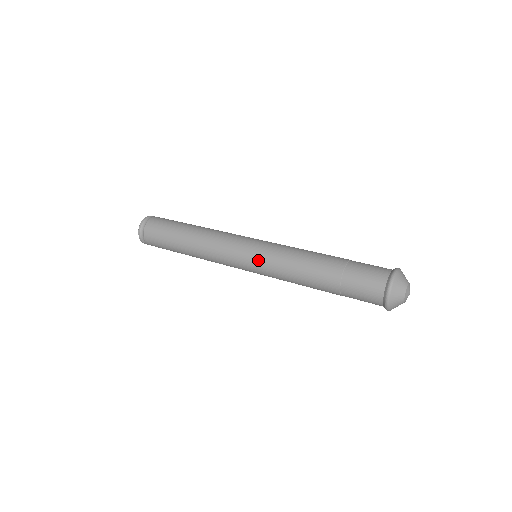
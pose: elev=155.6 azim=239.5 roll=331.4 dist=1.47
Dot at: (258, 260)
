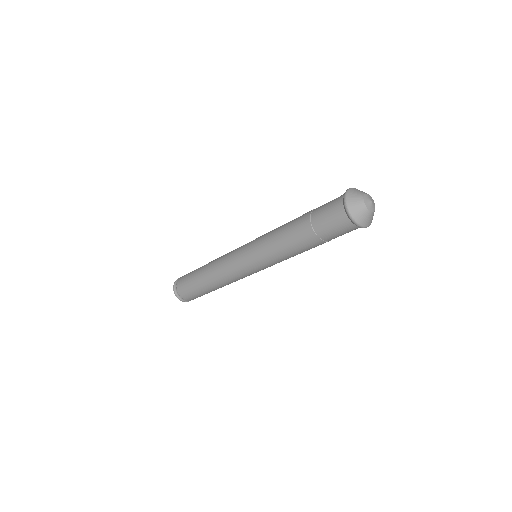
Dot at: occluded
